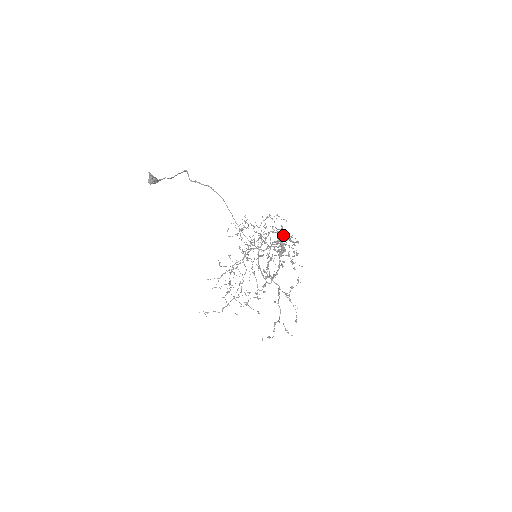
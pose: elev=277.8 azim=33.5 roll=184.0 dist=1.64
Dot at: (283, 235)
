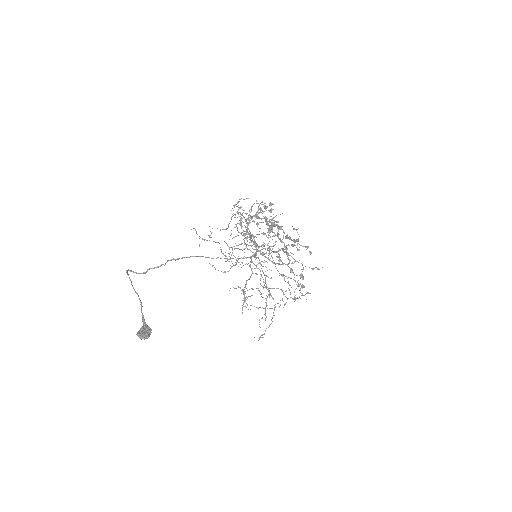
Dot at: occluded
